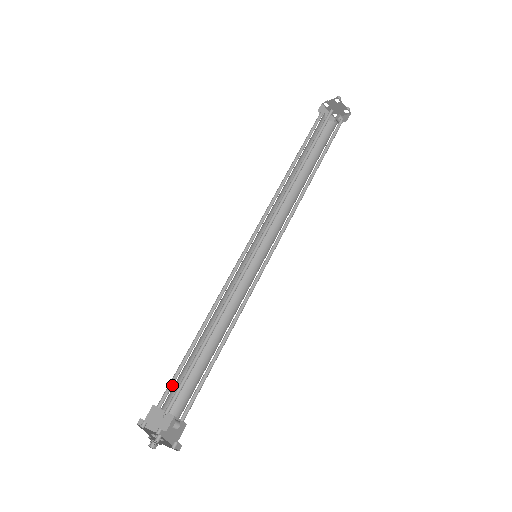
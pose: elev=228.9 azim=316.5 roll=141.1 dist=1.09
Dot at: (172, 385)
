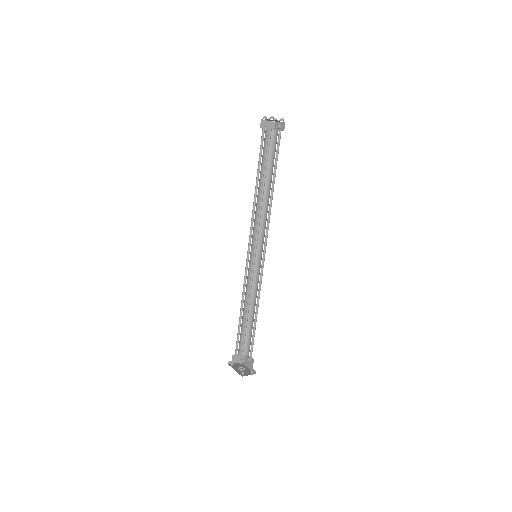
Dot at: (238, 342)
